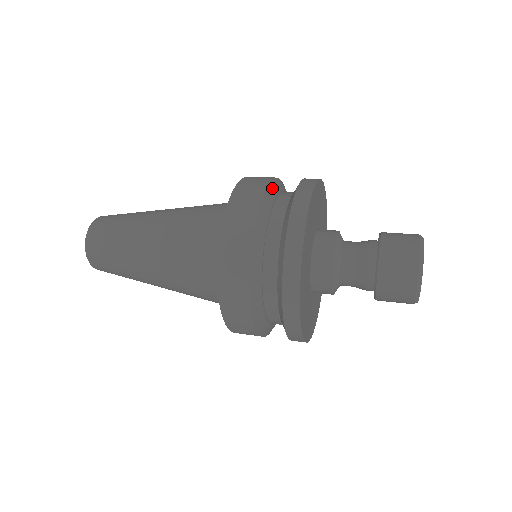
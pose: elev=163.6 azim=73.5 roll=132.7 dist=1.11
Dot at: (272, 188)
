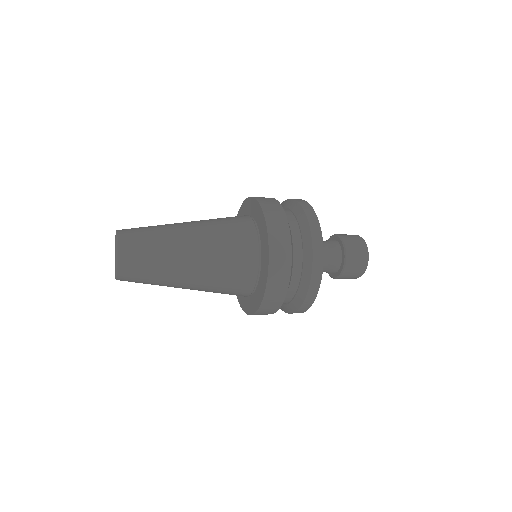
Dot at: occluded
